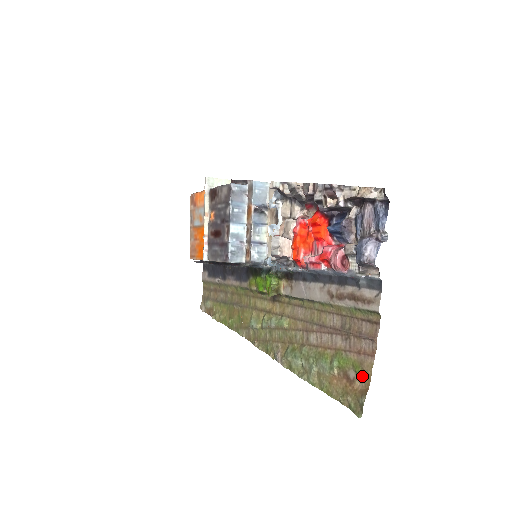
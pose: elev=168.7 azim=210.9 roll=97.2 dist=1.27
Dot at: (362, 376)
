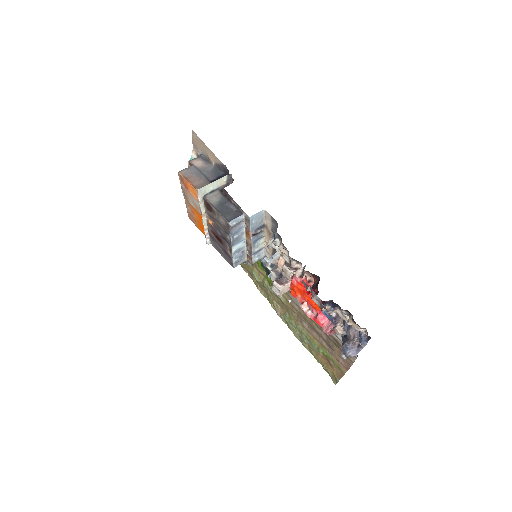
Dot at: (338, 370)
